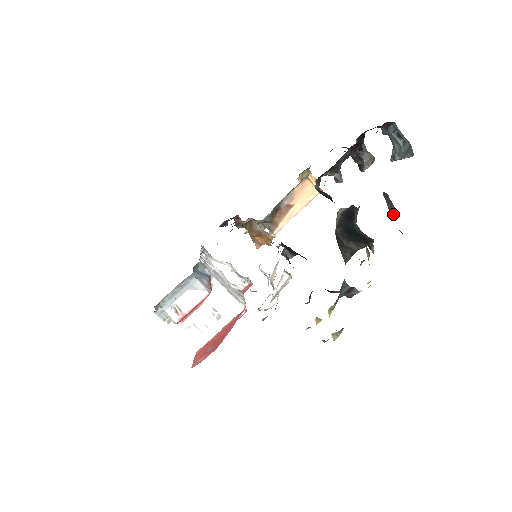
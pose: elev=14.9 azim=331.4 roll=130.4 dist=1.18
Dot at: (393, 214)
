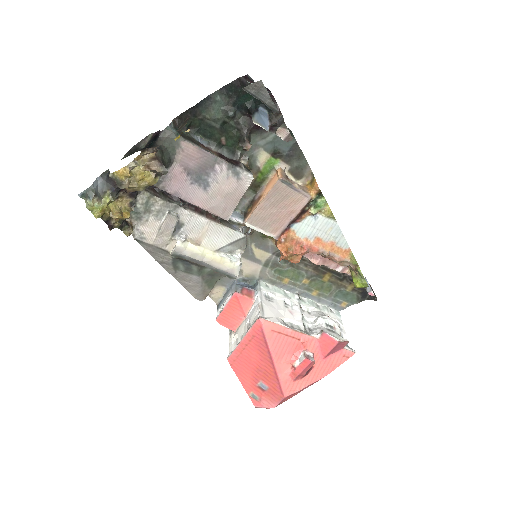
Dot at: (180, 129)
